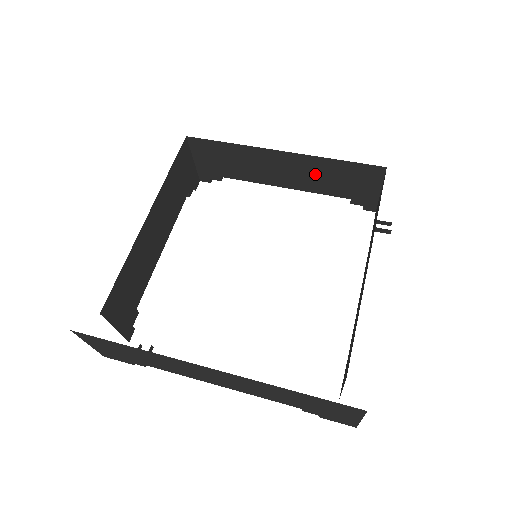
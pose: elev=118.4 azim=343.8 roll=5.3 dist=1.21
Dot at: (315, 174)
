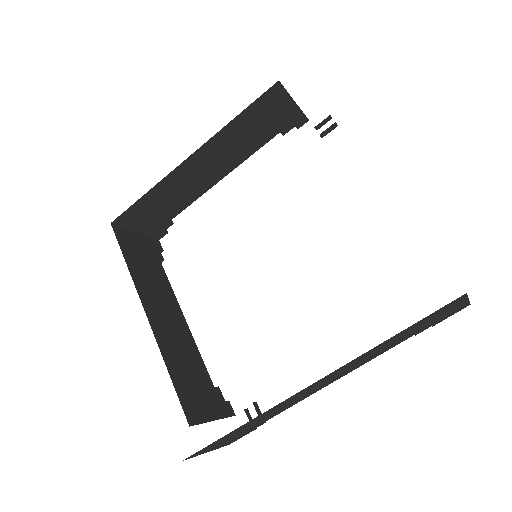
Dot at: (232, 145)
